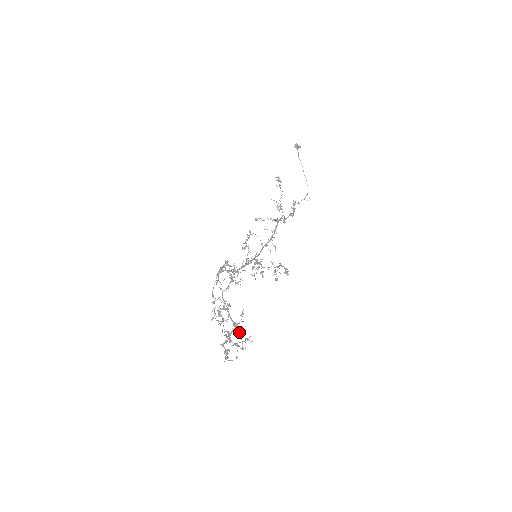
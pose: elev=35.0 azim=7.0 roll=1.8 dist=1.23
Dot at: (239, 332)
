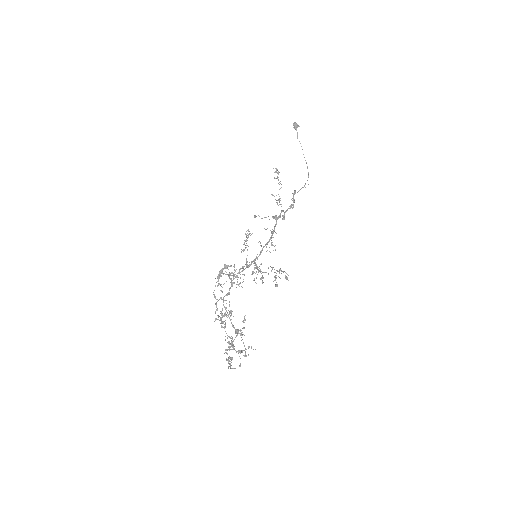
Dot at: (242, 339)
